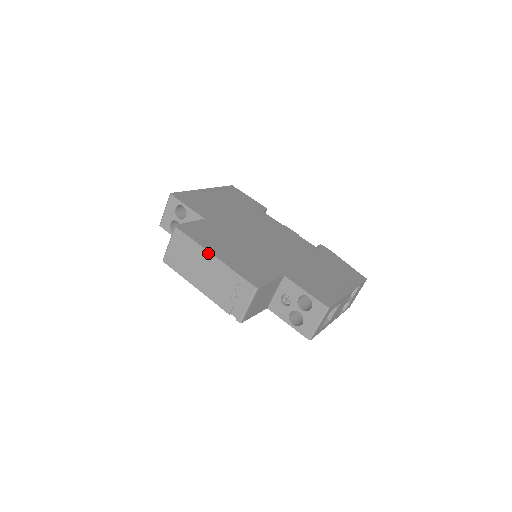
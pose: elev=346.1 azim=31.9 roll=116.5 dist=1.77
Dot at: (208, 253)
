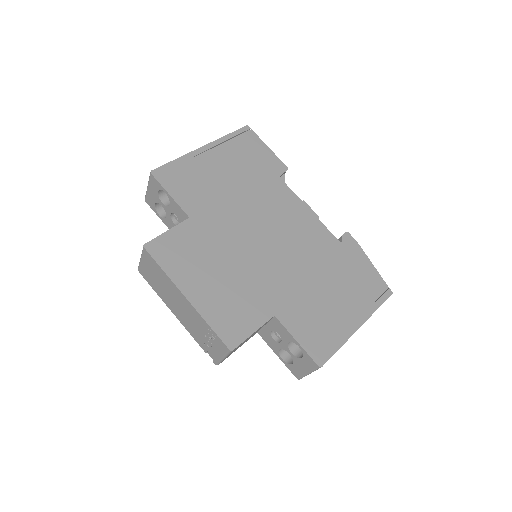
Dot at: (179, 292)
